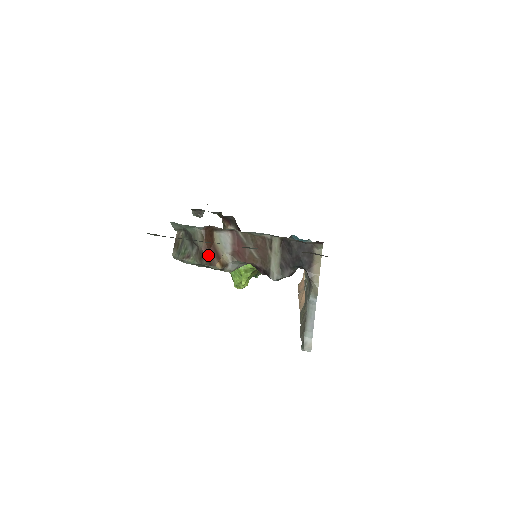
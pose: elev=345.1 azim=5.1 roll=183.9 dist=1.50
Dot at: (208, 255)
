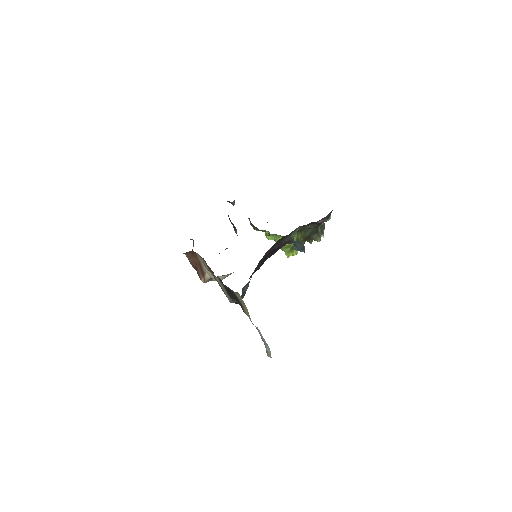
Dot at: (197, 271)
